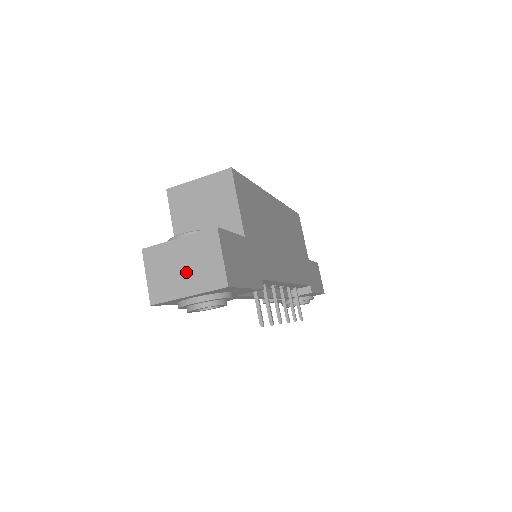
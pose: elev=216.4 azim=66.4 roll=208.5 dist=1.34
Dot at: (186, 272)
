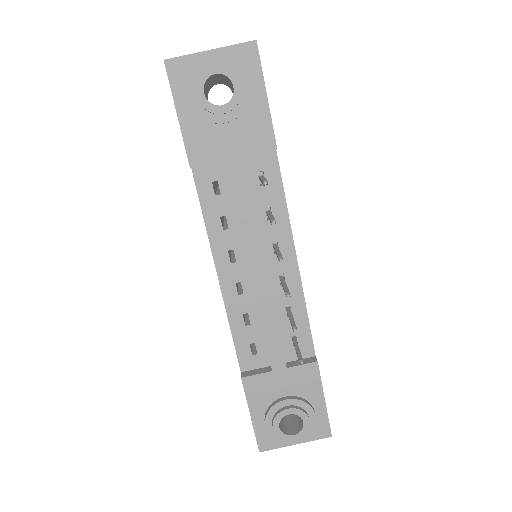
Dot at: occluded
